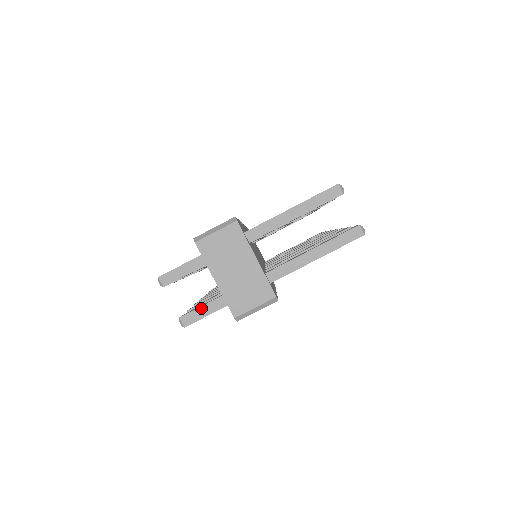
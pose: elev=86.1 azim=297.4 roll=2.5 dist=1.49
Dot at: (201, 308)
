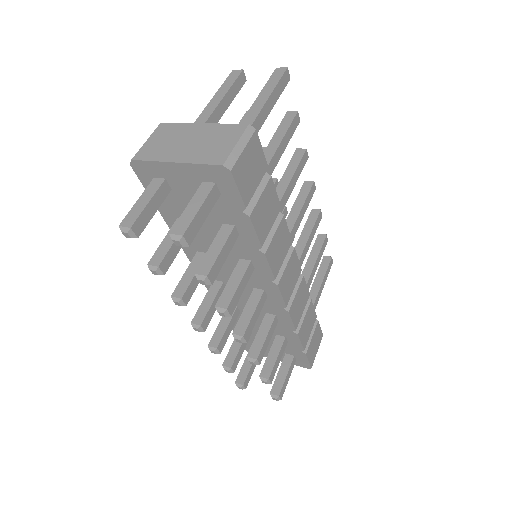
Dot at: (187, 208)
